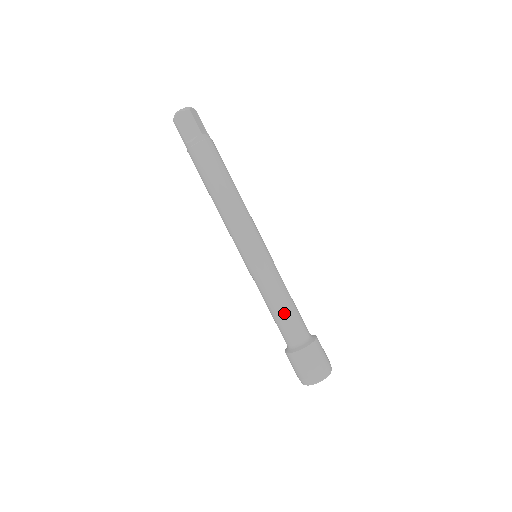
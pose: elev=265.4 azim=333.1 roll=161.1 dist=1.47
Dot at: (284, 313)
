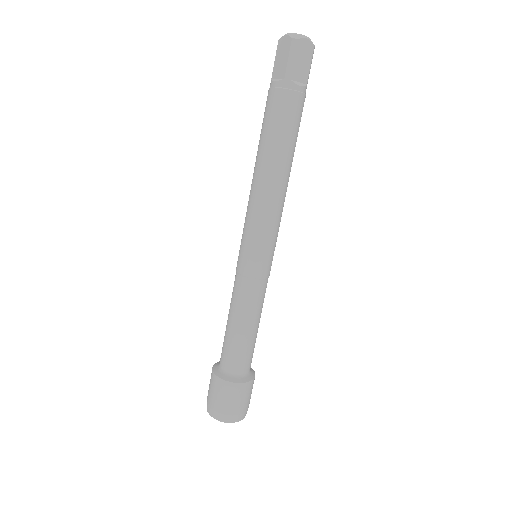
Dot at: (232, 332)
